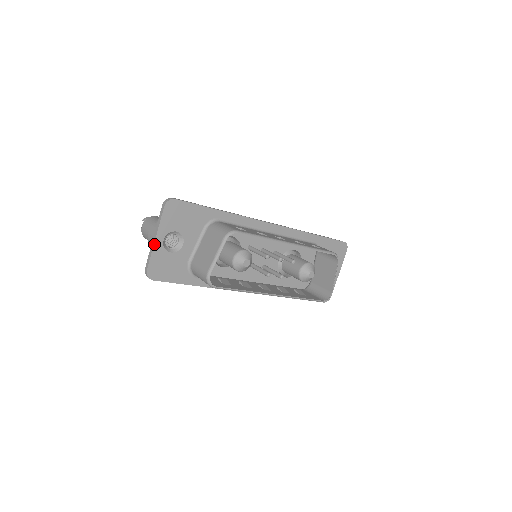
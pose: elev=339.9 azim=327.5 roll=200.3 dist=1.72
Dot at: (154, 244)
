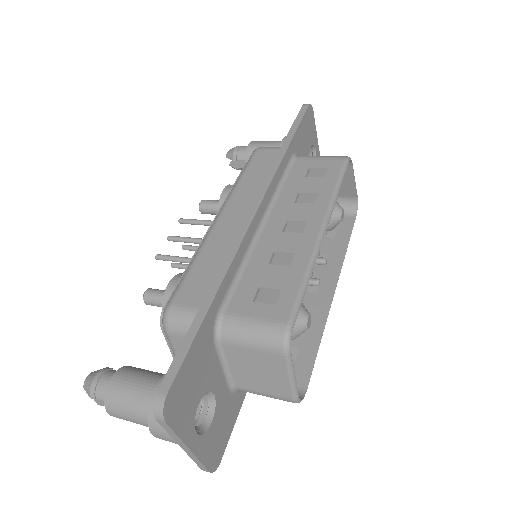
Dot at: (193, 454)
